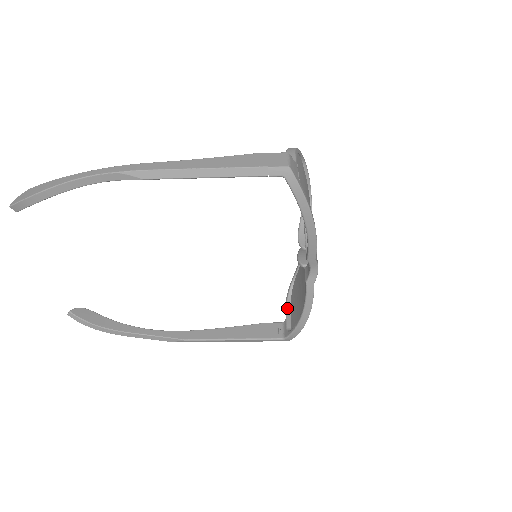
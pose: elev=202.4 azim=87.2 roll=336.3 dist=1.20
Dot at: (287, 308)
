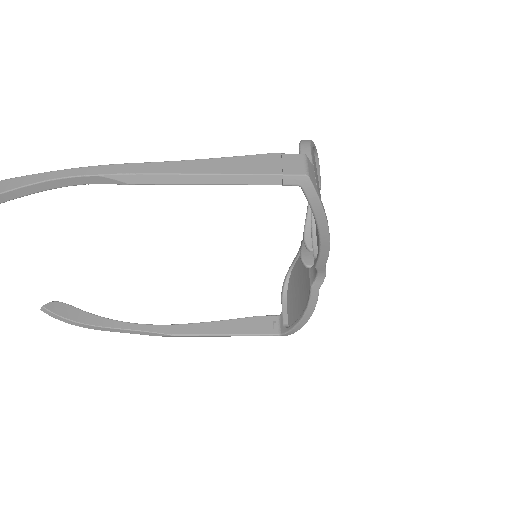
Dot at: (283, 300)
